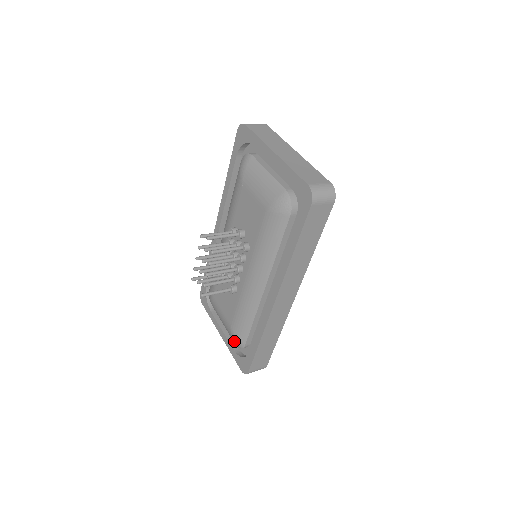
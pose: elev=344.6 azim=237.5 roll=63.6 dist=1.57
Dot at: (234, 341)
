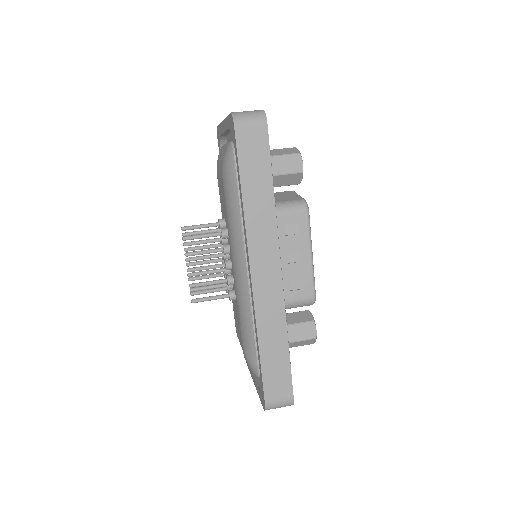
Dot at: (251, 369)
